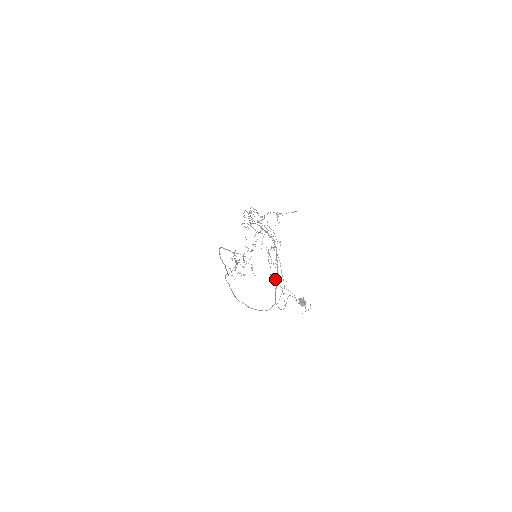
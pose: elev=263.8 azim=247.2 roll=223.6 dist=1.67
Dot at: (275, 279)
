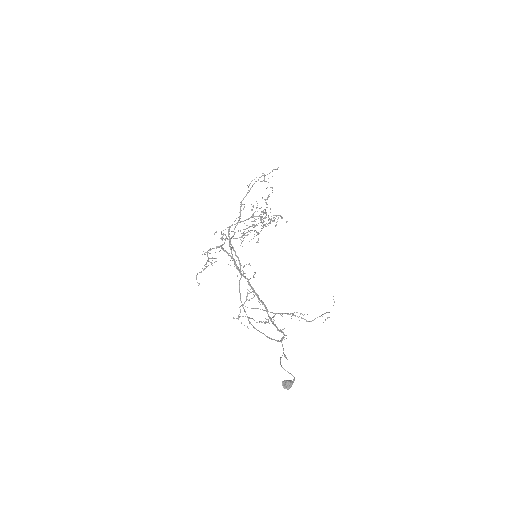
Dot at: (268, 321)
